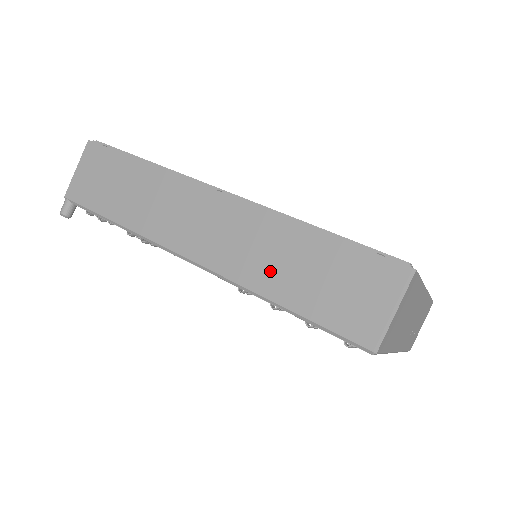
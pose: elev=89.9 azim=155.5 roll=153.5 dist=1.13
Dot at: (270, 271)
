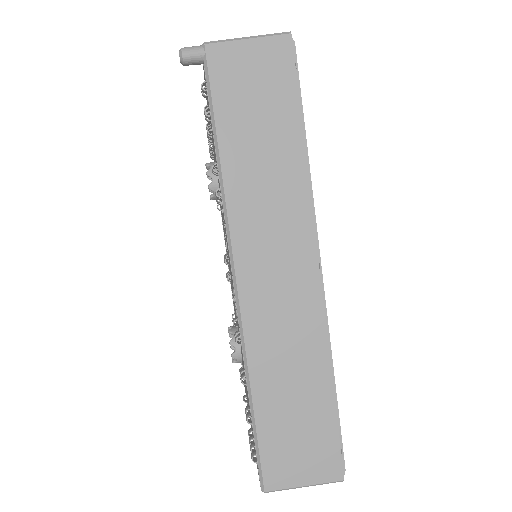
Dot at: (275, 370)
